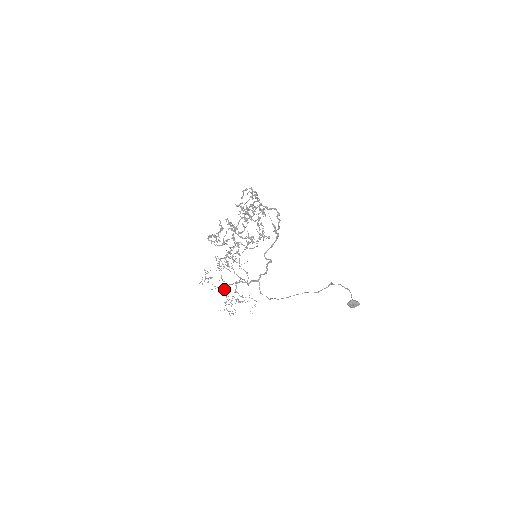
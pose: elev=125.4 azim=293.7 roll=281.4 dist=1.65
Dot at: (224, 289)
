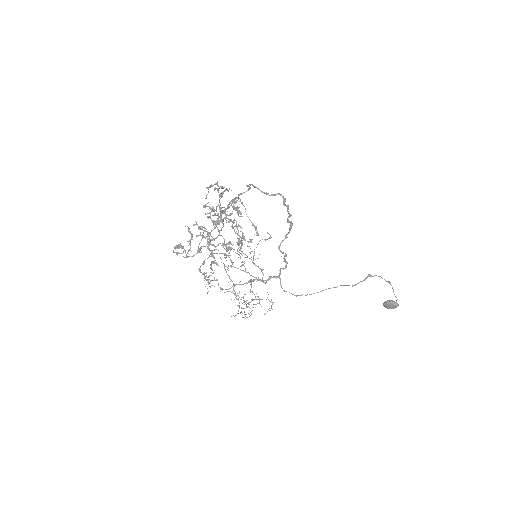
Dot at: (231, 292)
